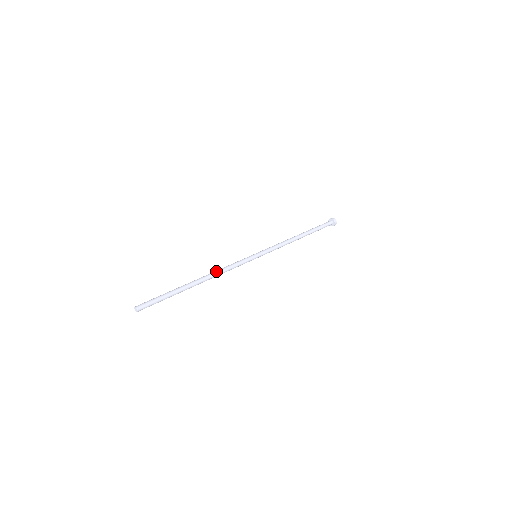
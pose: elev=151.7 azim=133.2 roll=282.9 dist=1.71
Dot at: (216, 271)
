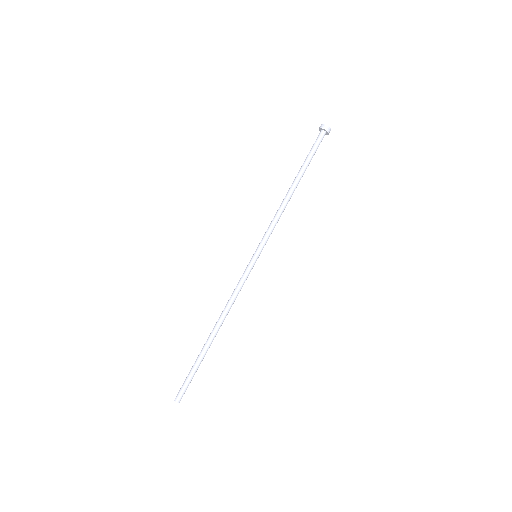
Dot at: (226, 310)
